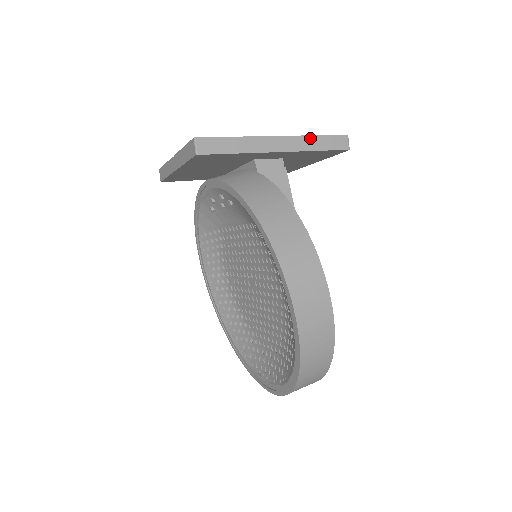
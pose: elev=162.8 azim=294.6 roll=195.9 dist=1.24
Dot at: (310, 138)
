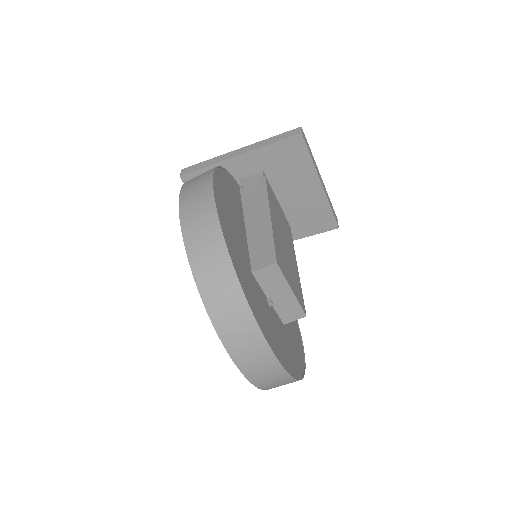
Dot at: (265, 141)
